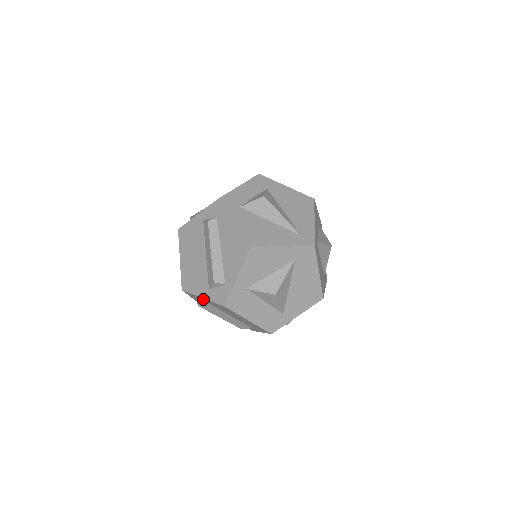
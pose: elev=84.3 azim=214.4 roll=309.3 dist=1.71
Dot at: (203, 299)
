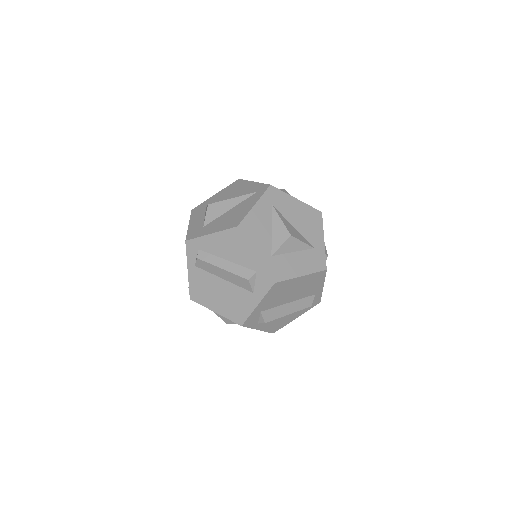
Dot at: (260, 308)
